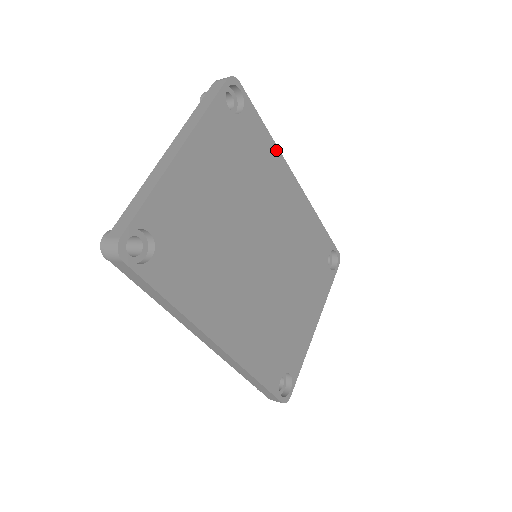
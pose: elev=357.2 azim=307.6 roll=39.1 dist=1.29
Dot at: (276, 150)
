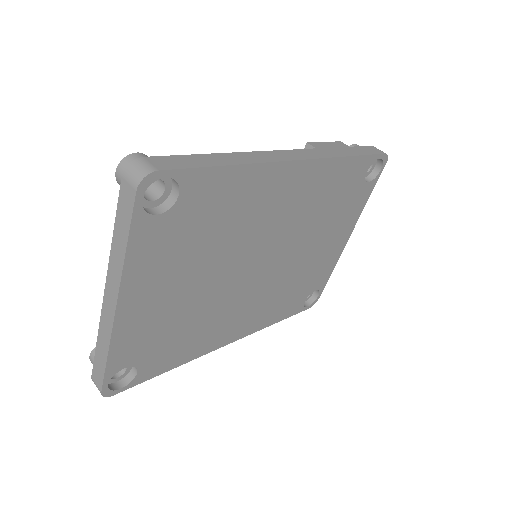
Dot at: (254, 168)
